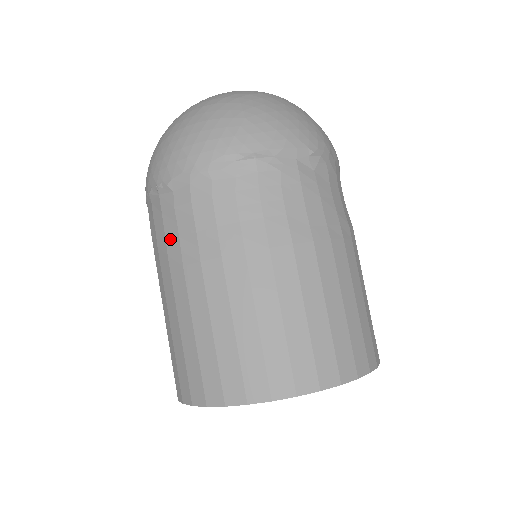
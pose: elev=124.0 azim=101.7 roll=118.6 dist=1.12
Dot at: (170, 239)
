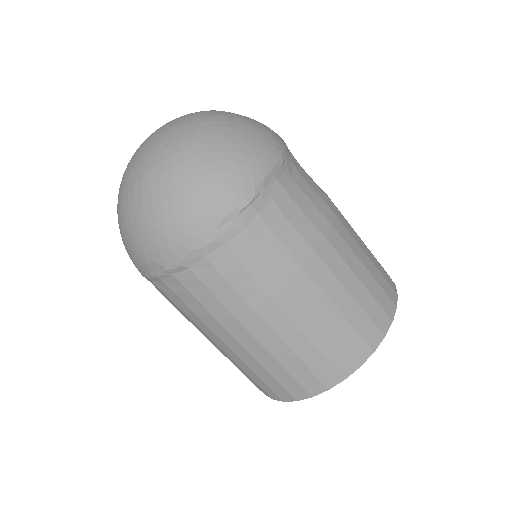
Dot at: (209, 304)
